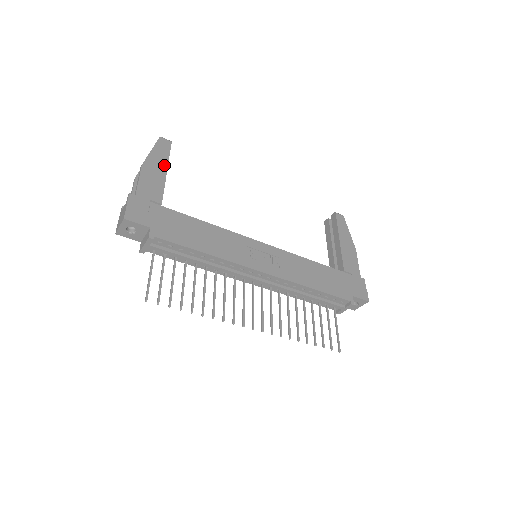
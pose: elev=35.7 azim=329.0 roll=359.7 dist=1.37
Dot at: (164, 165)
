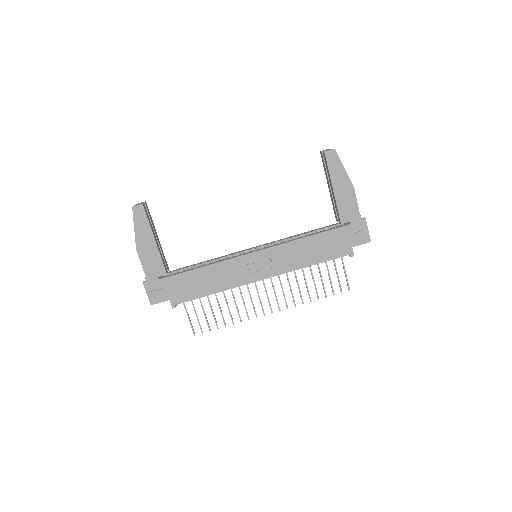
Dot at: (150, 236)
